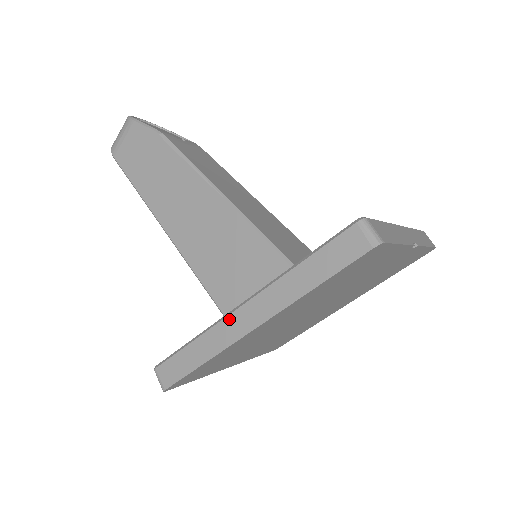
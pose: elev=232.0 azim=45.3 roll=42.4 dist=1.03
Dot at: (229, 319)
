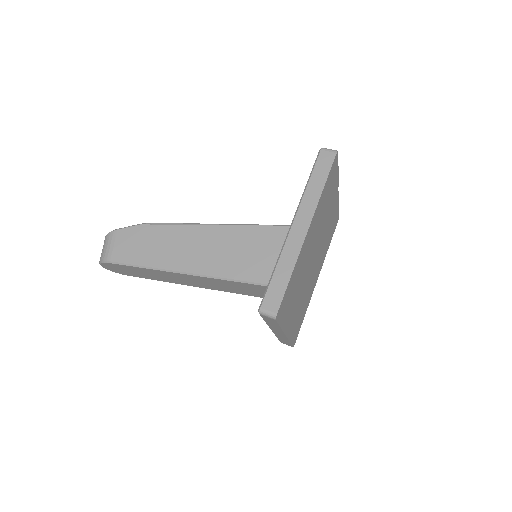
Dot at: (290, 237)
